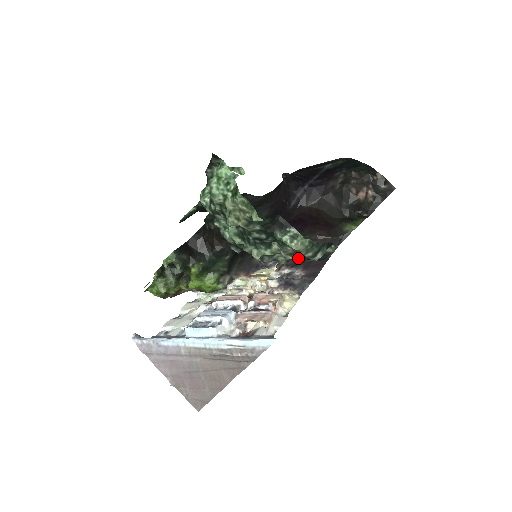
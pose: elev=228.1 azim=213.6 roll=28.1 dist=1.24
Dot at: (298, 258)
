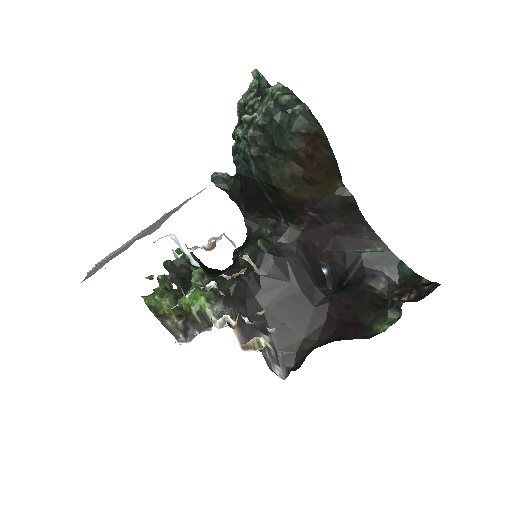
Dot at: (272, 112)
